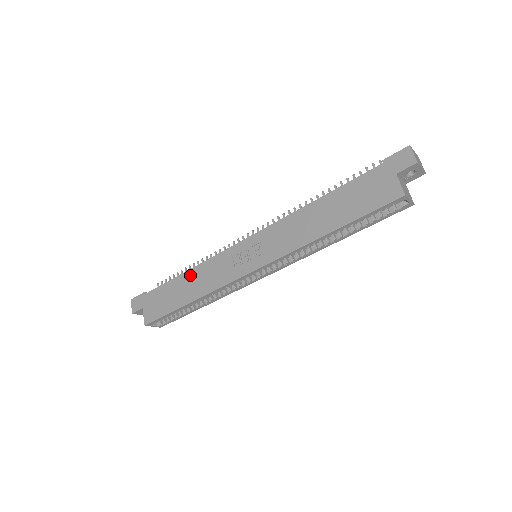
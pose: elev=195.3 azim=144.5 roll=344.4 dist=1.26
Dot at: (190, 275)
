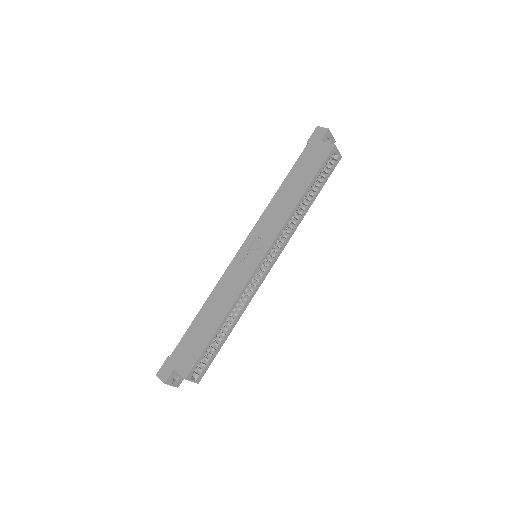
Dot at: (208, 305)
